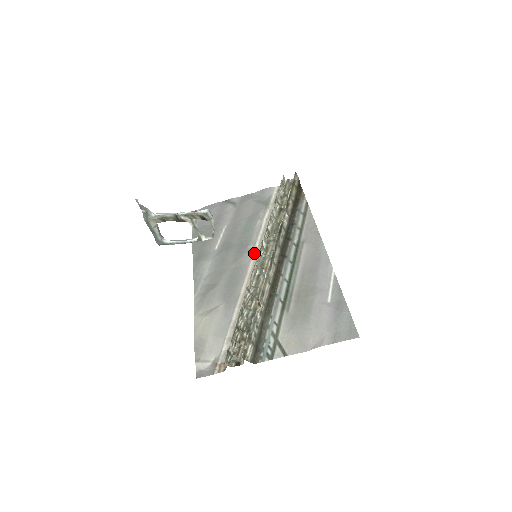
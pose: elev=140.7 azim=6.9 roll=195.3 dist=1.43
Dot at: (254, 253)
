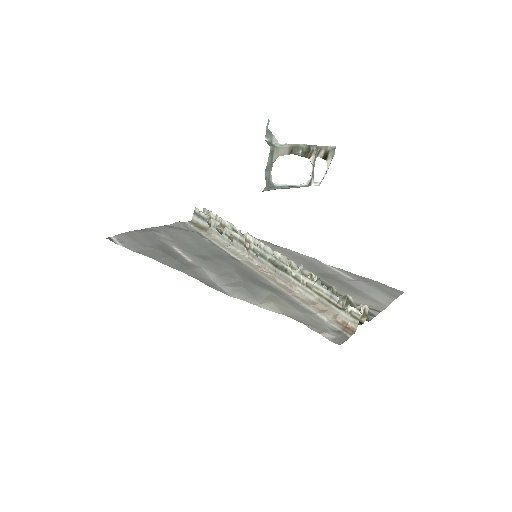
Dot at: (240, 260)
